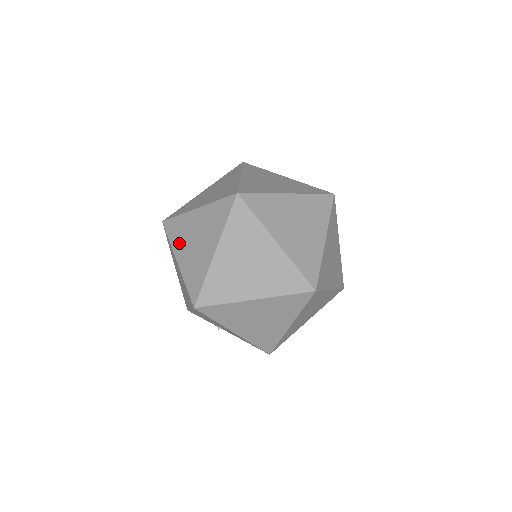
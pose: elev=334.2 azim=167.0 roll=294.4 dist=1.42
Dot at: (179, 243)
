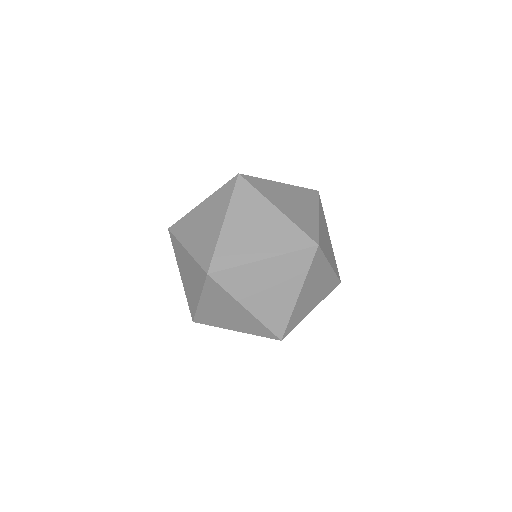
Dot at: (245, 293)
